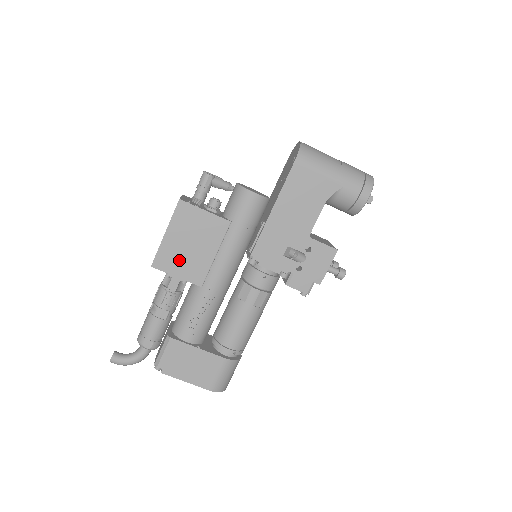
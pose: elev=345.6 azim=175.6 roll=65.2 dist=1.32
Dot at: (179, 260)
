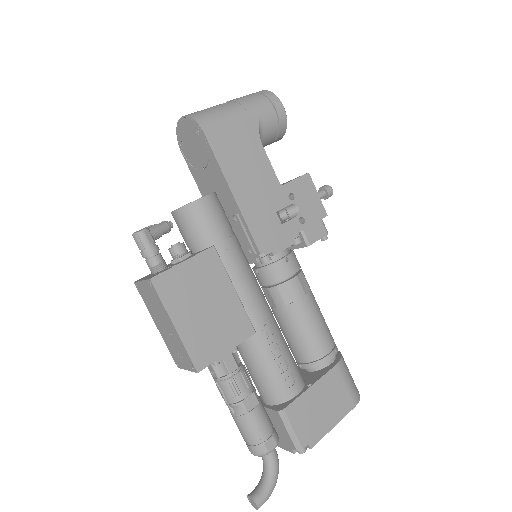
Dot at: (213, 334)
